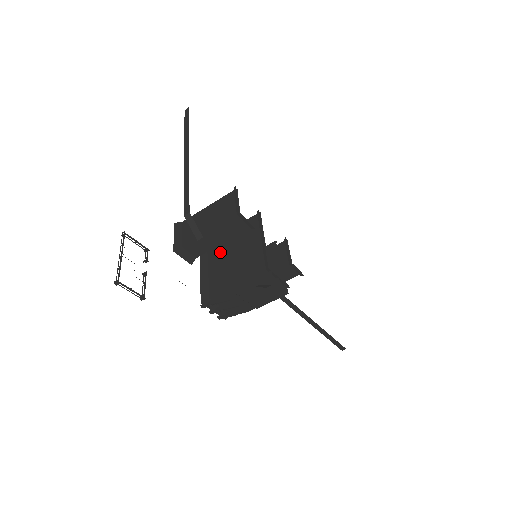
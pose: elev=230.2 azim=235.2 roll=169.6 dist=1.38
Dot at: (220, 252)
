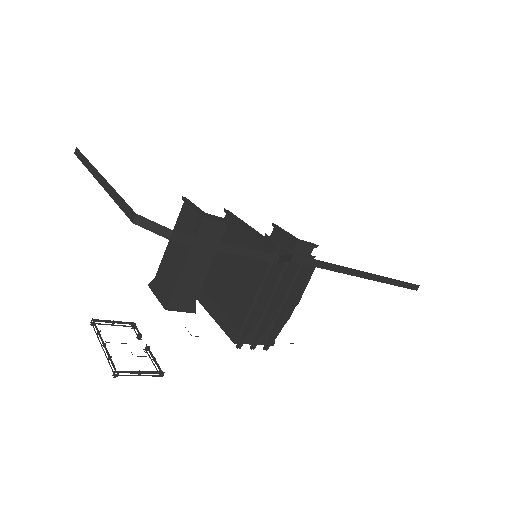
Dot at: (206, 239)
